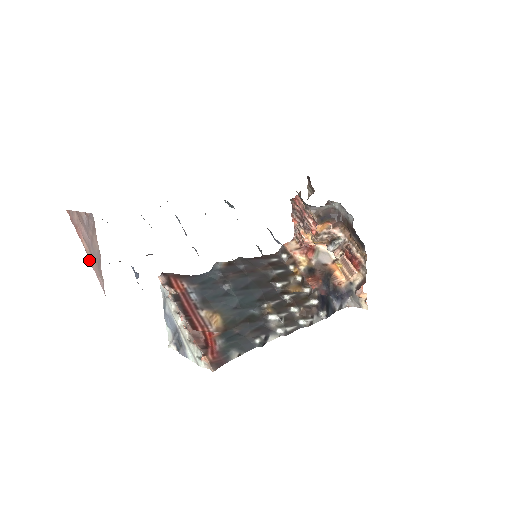
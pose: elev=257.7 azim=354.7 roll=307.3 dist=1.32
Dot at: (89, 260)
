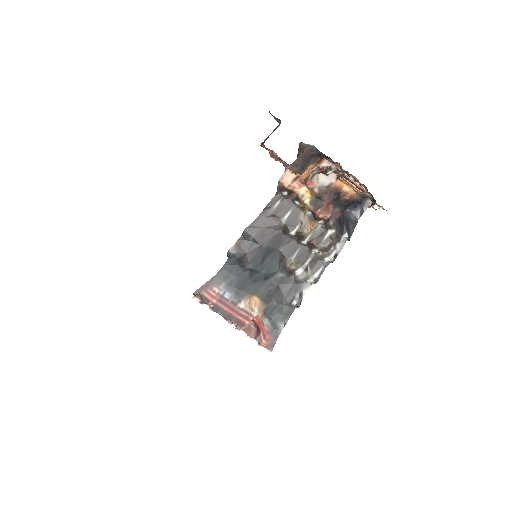
Dot at: occluded
